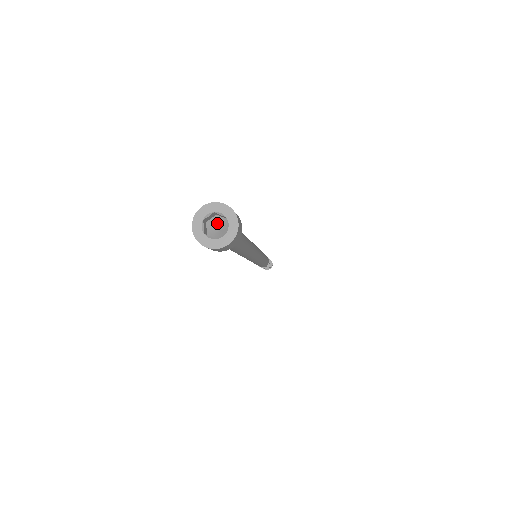
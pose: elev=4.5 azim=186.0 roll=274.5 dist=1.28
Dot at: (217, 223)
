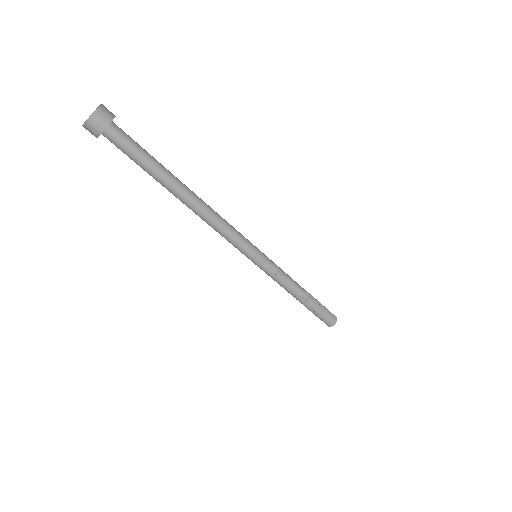
Dot at: occluded
